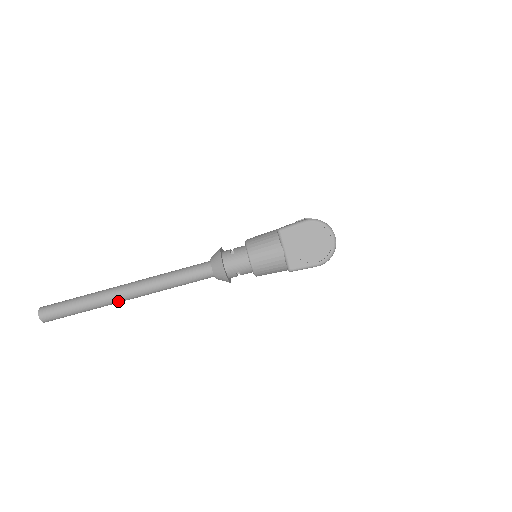
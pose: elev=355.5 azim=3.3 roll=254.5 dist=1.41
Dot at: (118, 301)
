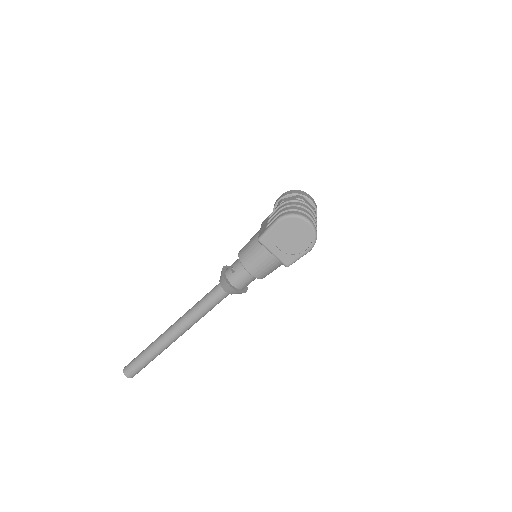
Dot at: (172, 342)
